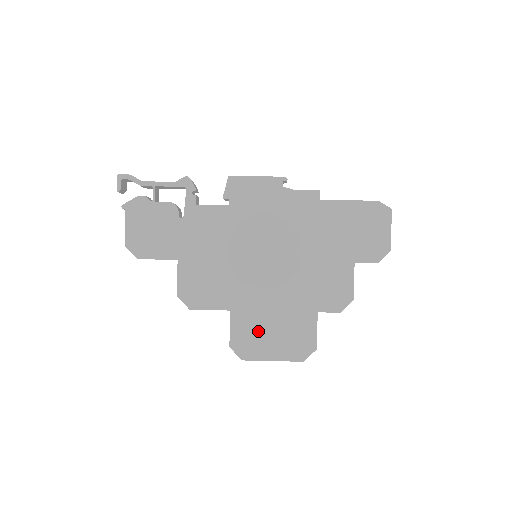
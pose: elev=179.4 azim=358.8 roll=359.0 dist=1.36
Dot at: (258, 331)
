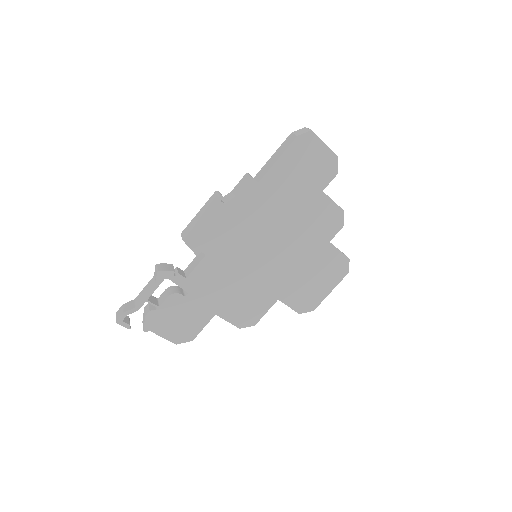
Dot at: (306, 290)
